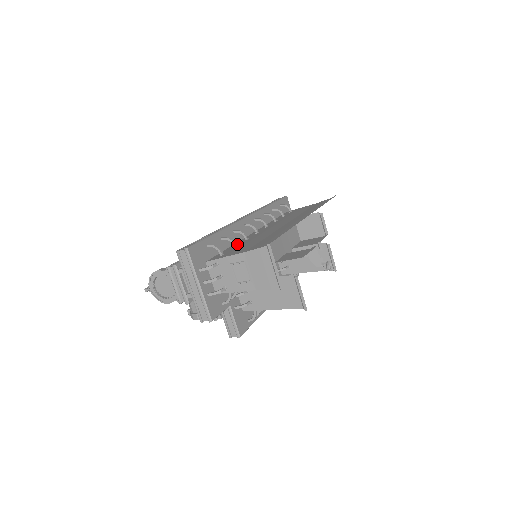
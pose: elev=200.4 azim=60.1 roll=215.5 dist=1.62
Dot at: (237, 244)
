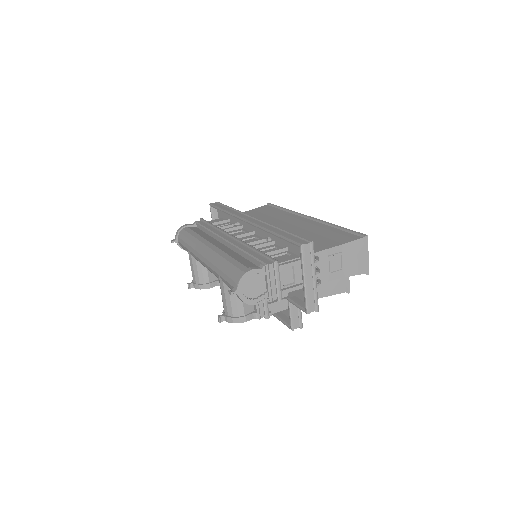
Dot at: occluded
